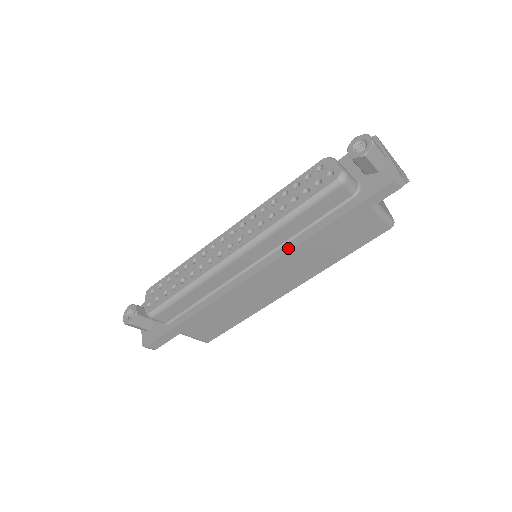
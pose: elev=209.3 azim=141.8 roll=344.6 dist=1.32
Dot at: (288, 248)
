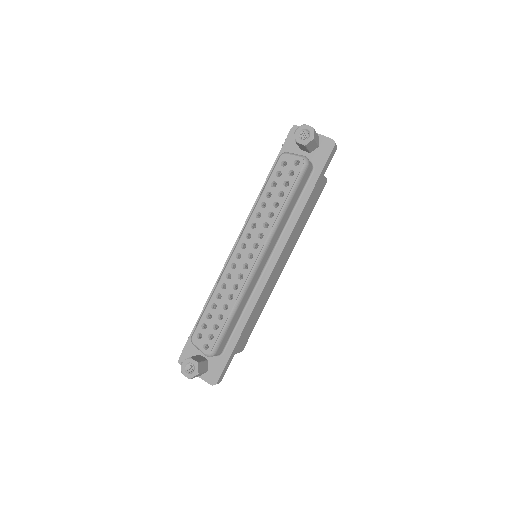
Dot at: (289, 231)
